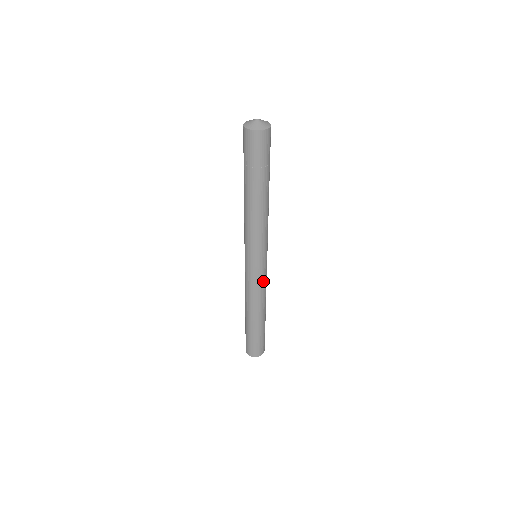
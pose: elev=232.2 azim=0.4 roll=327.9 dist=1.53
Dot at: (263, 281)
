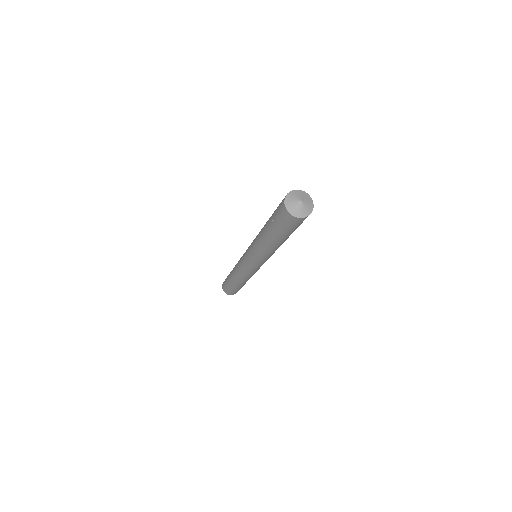
Dot at: (247, 272)
